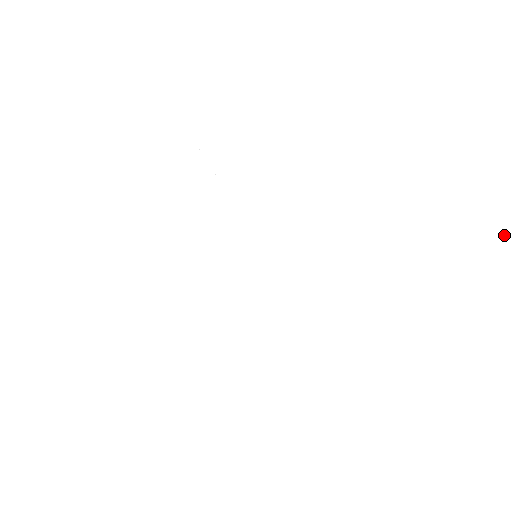
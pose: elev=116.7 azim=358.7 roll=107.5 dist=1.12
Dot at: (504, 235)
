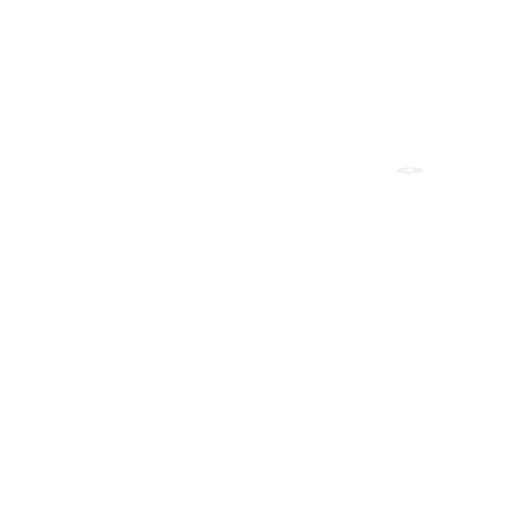
Dot at: (417, 170)
